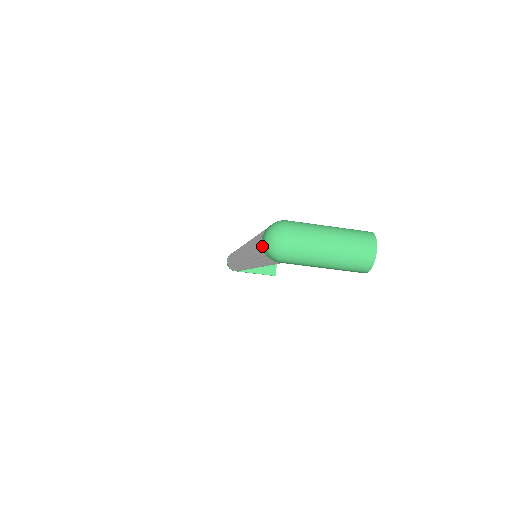
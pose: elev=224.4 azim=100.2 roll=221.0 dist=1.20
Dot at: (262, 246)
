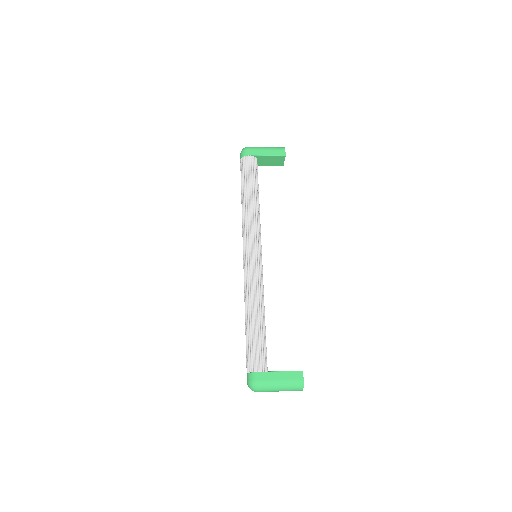
Dot at: occluded
